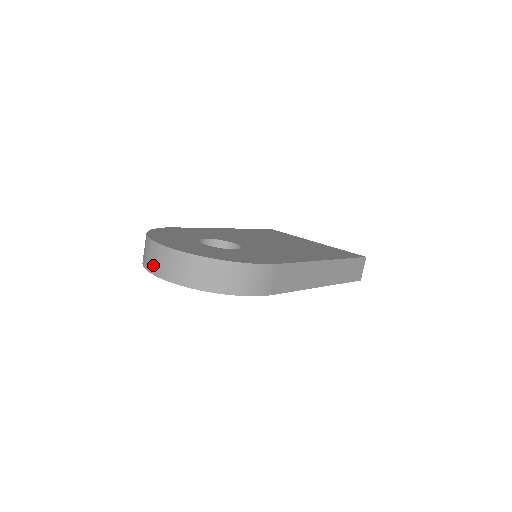
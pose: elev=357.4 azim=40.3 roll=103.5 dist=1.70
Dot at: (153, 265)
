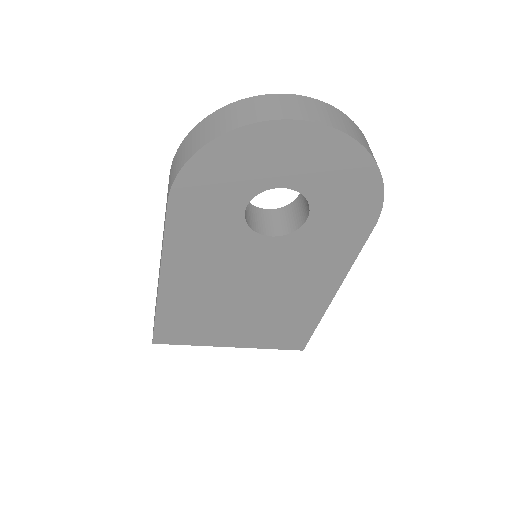
Dot at: (292, 111)
